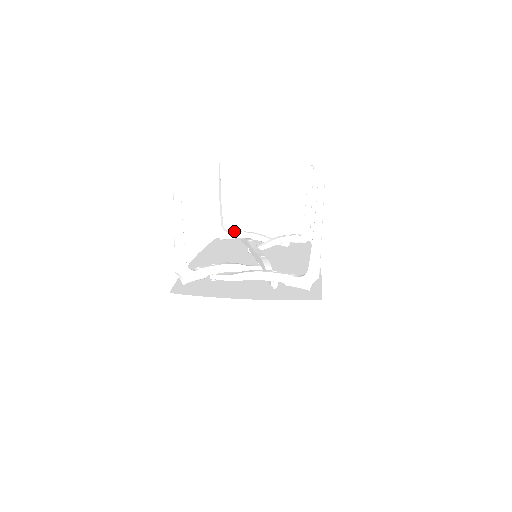
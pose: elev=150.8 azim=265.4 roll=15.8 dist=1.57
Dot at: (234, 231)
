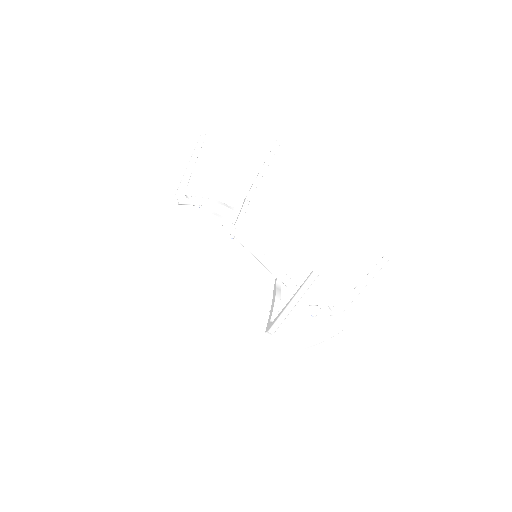
Dot at: (197, 199)
